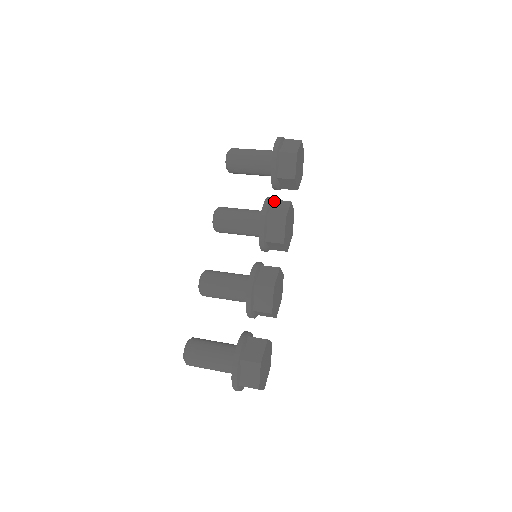
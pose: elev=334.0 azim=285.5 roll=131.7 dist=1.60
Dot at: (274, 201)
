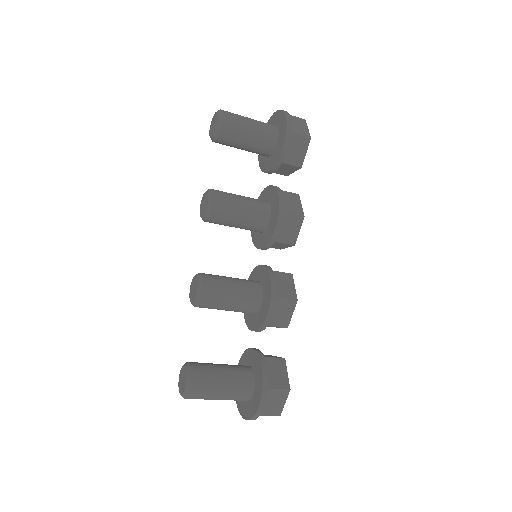
Dot at: occluded
